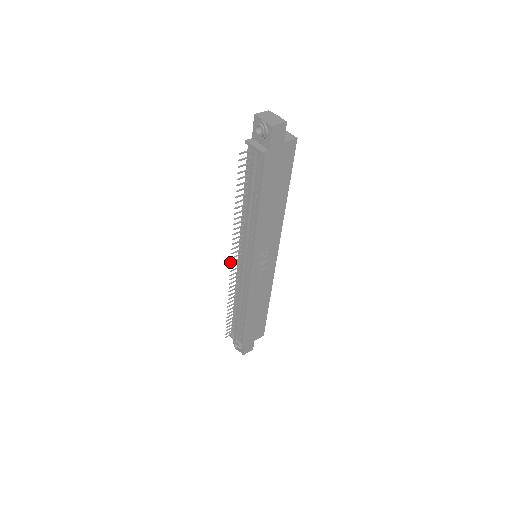
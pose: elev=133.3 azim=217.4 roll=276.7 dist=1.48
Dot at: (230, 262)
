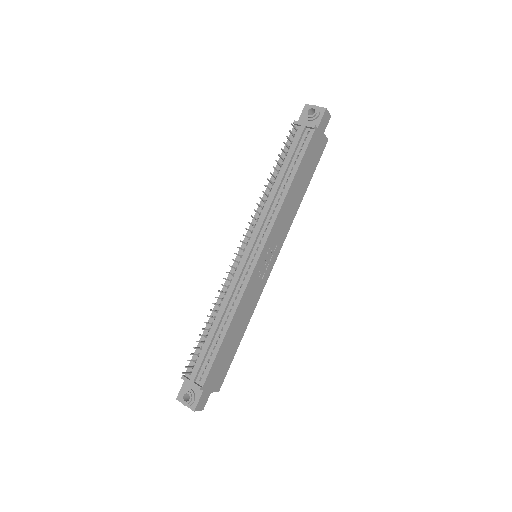
Dot at: occluded
